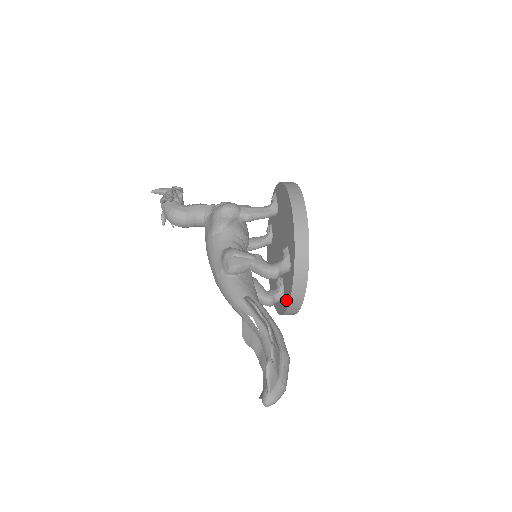
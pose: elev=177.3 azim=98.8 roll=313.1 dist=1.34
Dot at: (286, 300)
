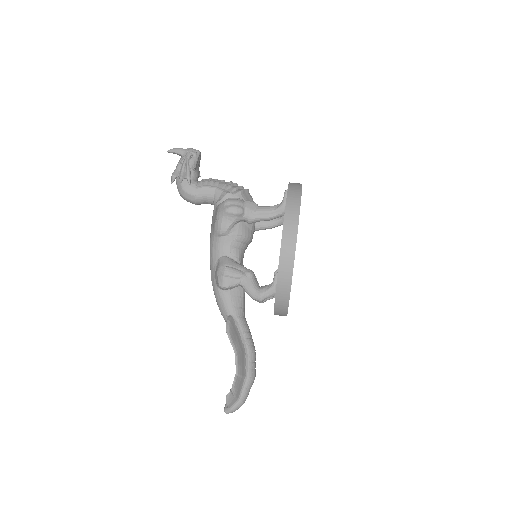
Dot at: occluded
